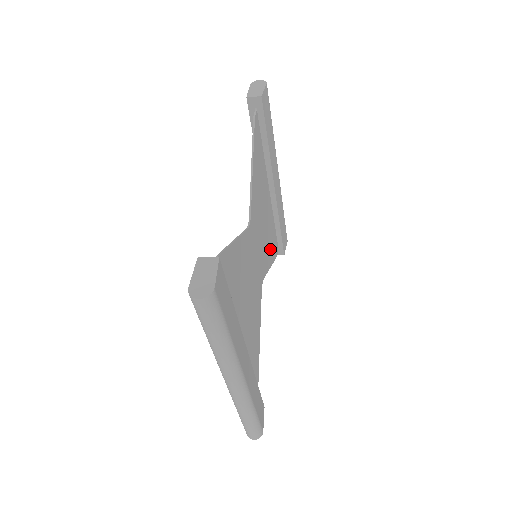
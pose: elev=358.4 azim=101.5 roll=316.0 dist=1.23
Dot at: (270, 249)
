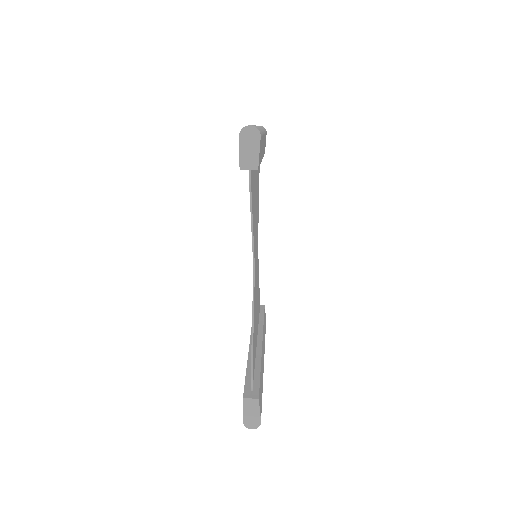
Dot at: (258, 193)
